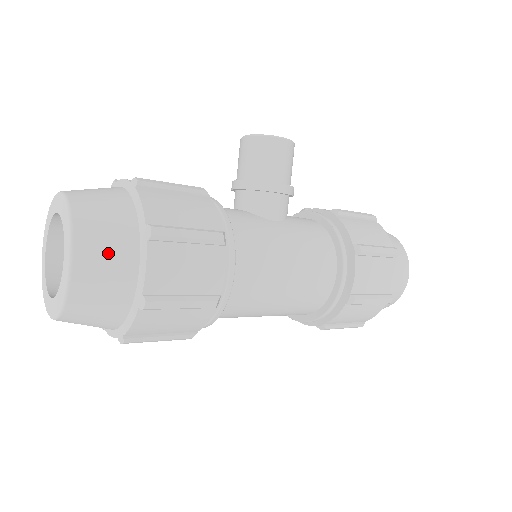
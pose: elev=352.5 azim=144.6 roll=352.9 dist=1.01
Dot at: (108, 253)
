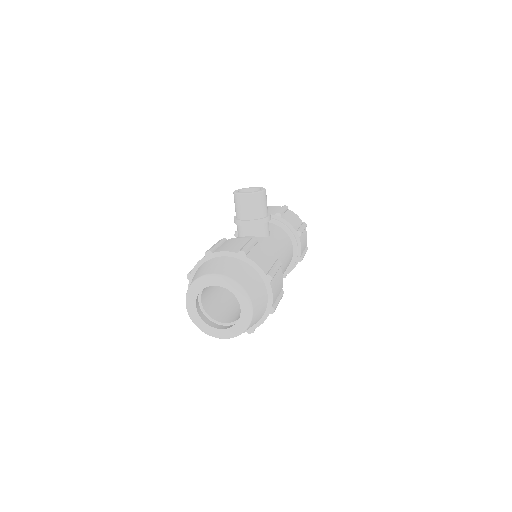
Dot at: (259, 296)
